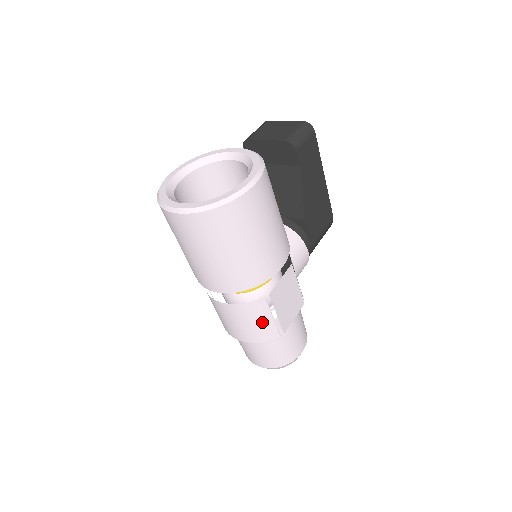
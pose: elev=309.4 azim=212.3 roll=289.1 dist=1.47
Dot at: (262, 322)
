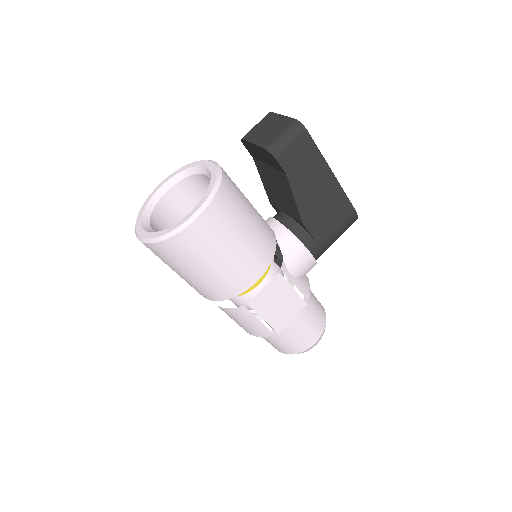
Dot at: (251, 323)
